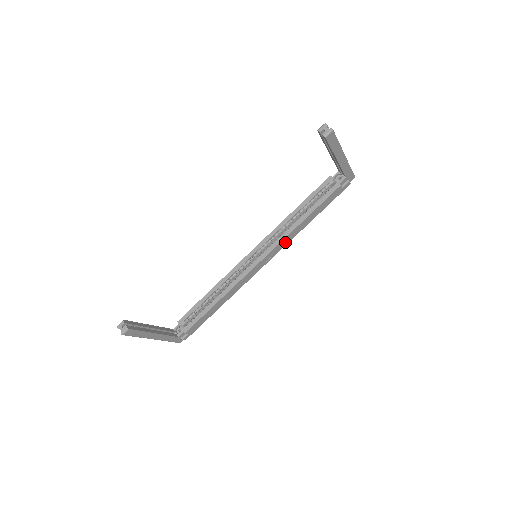
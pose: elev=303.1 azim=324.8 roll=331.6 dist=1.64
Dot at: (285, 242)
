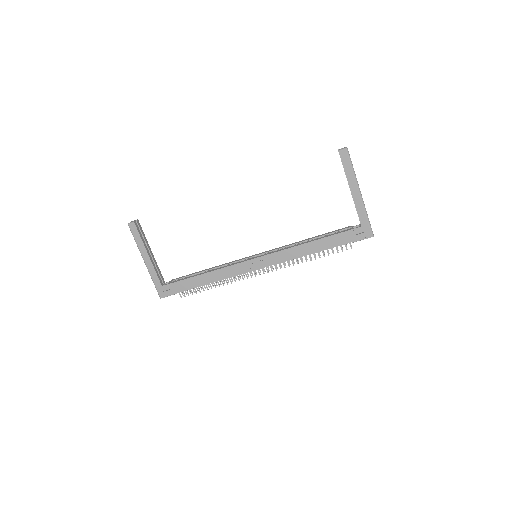
Dot at: (284, 257)
